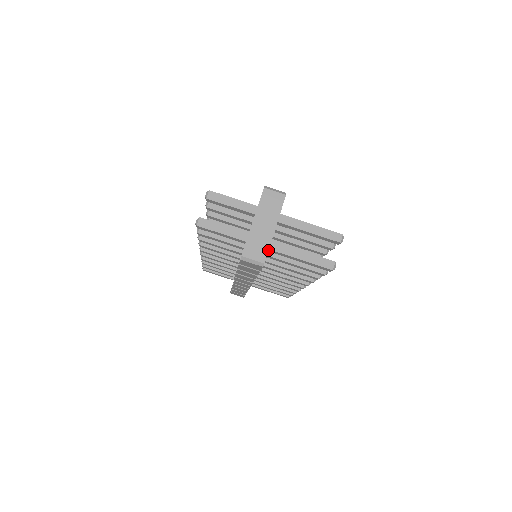
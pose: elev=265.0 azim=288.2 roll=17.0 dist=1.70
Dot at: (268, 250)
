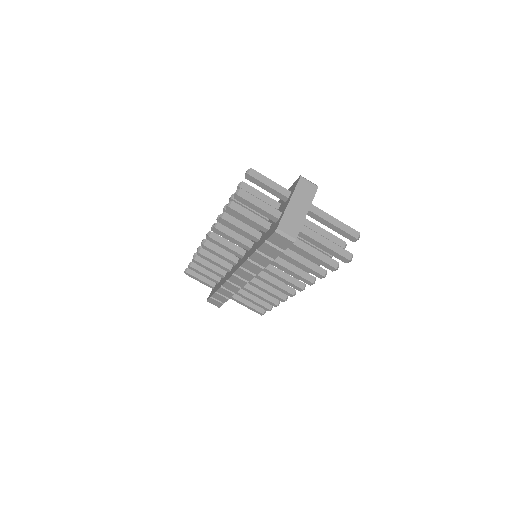
Dot at: occluded
